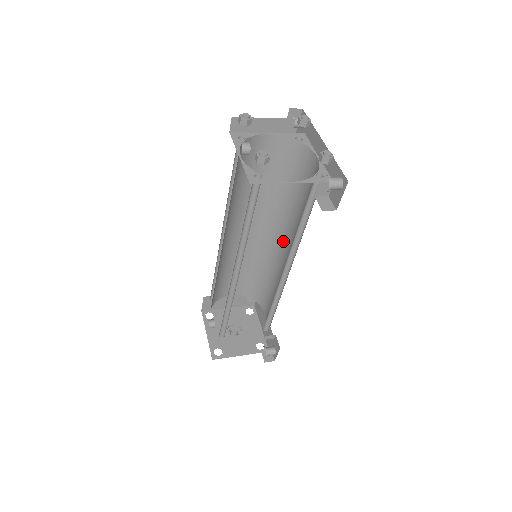
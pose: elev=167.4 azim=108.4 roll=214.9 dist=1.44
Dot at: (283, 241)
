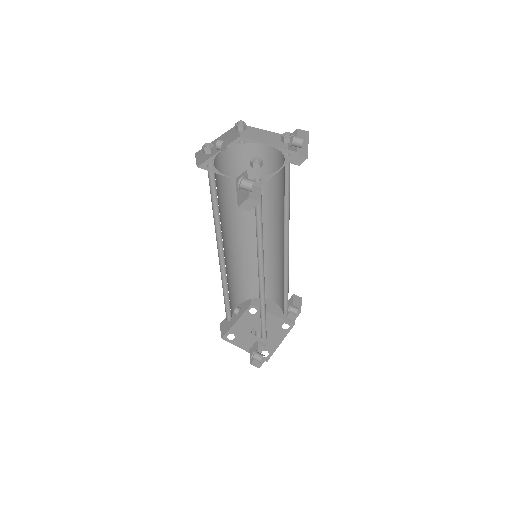
Dot at: occluded
